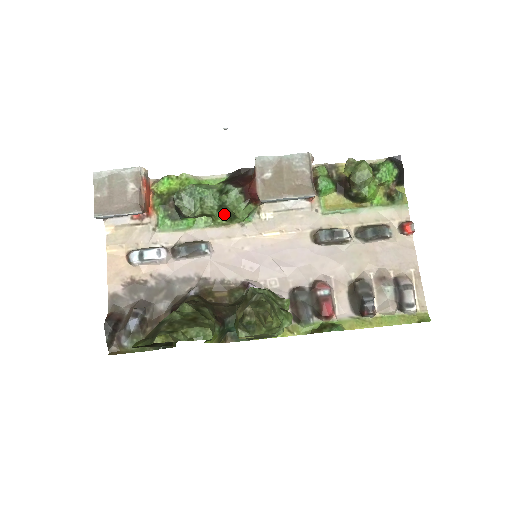
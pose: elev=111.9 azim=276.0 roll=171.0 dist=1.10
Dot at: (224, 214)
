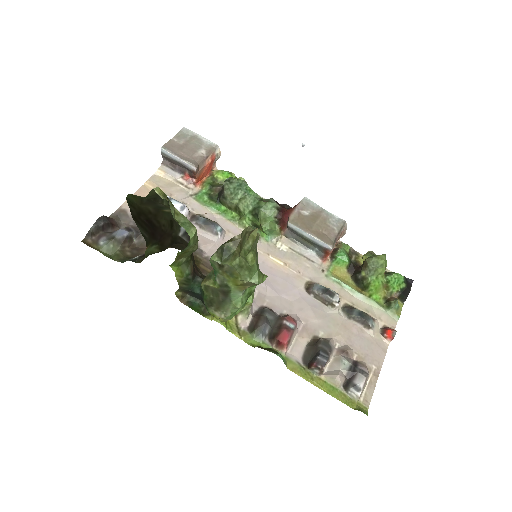
Dot at: (251, 221)
